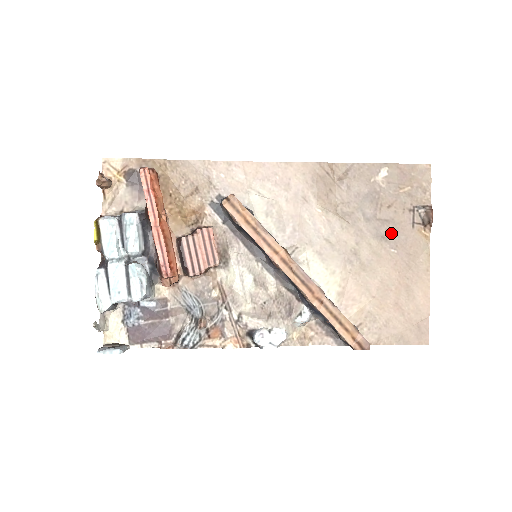
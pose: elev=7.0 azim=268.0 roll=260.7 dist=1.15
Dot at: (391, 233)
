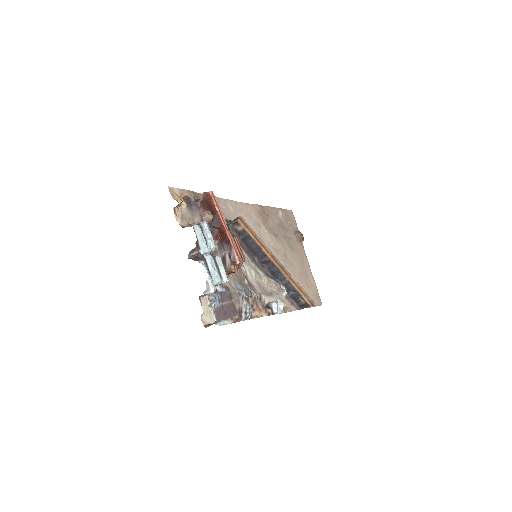
Dot at: (293, 245)
